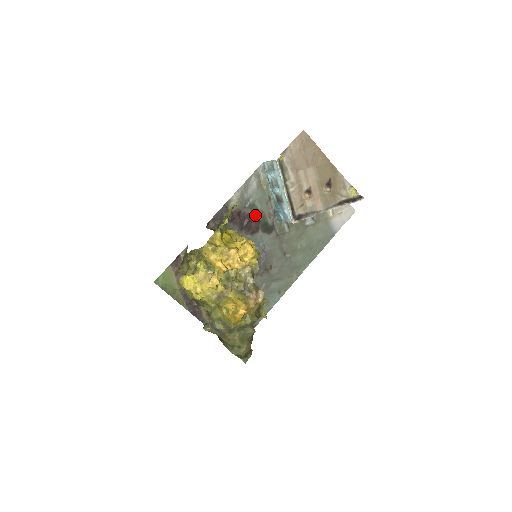
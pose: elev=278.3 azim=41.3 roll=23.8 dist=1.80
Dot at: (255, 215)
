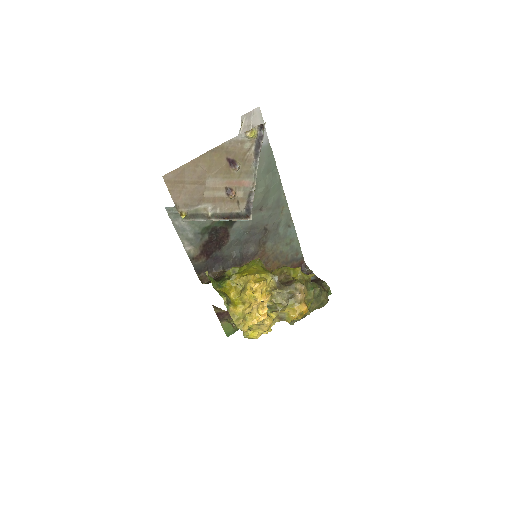
Dot at: (213, 231)
